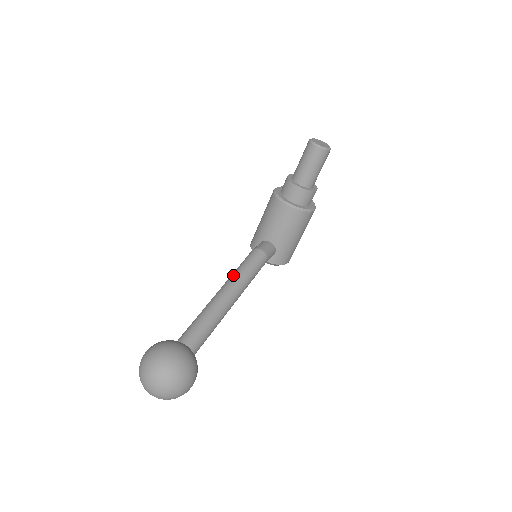
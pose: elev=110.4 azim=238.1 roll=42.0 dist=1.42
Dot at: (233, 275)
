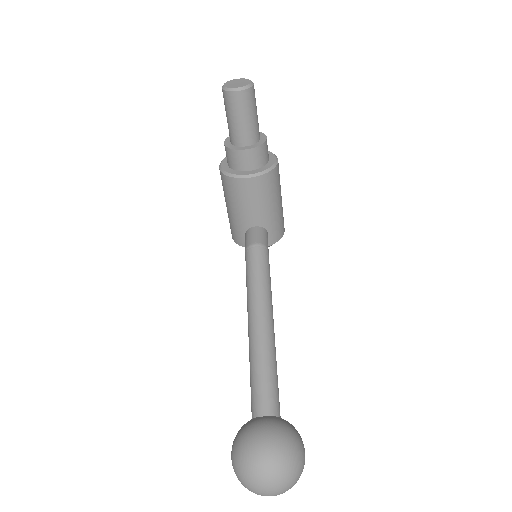
Dot at: (249, 296)
